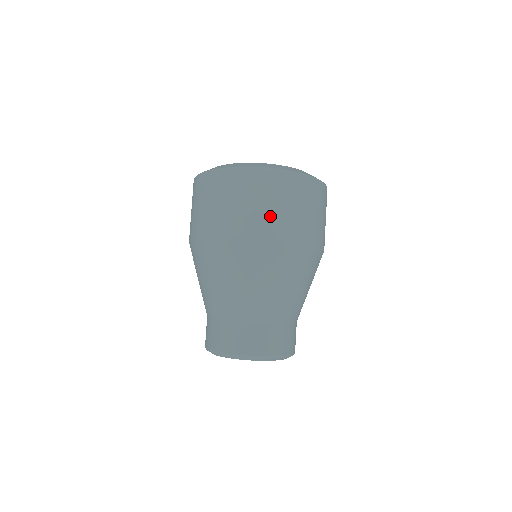
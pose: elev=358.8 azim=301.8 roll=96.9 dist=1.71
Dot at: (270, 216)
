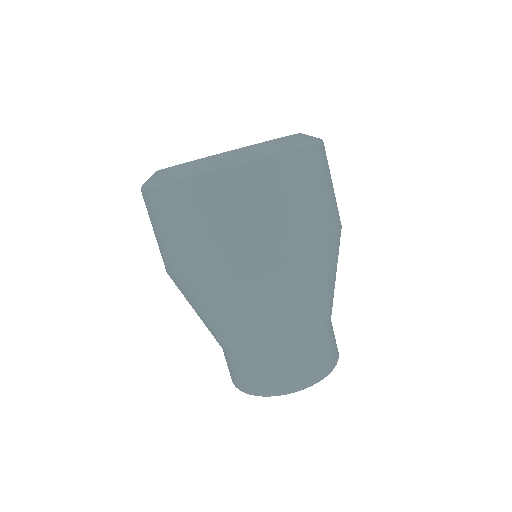
Dot at: (325, 207)
